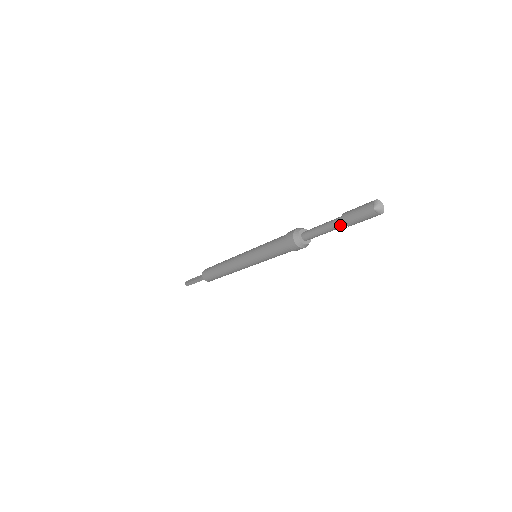
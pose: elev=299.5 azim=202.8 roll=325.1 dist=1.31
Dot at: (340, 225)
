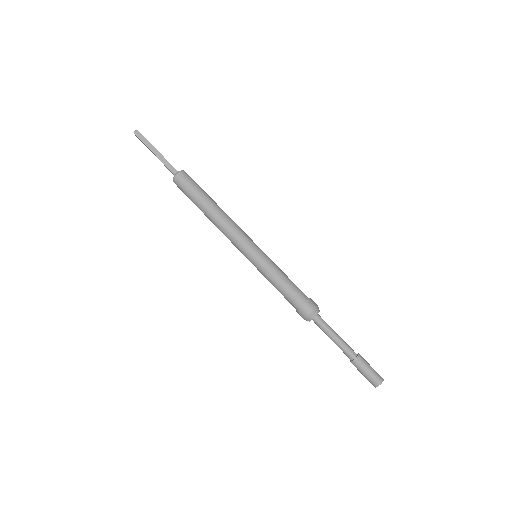
Dot at: (347, 356)
